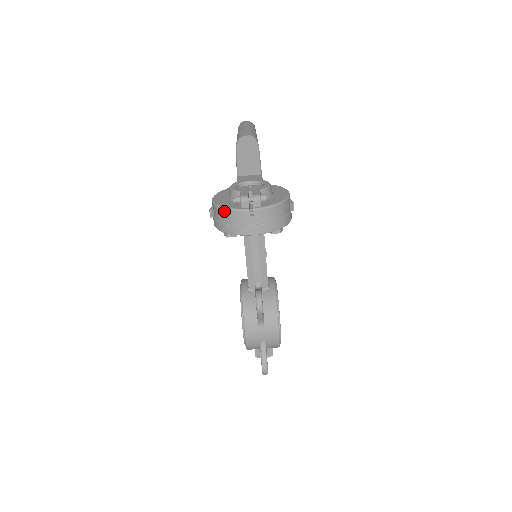
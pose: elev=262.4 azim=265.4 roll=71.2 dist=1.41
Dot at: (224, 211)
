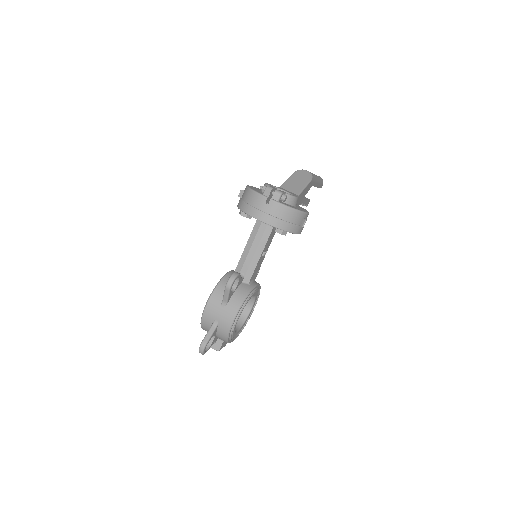
Dot at: (249, 191)
